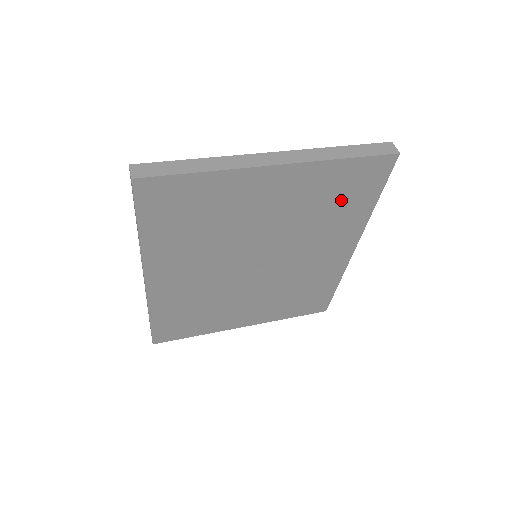
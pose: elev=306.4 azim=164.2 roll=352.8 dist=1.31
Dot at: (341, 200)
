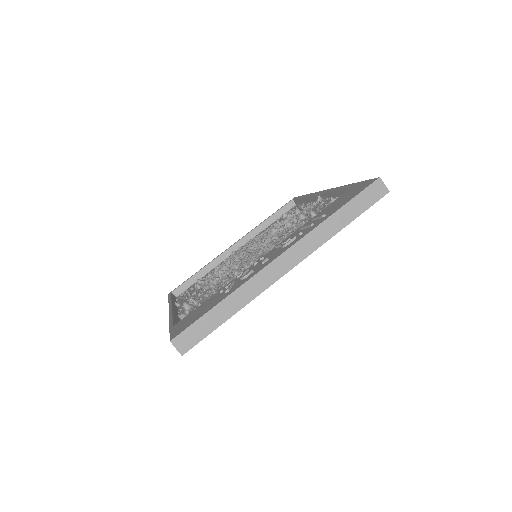
Dot at: occluded
